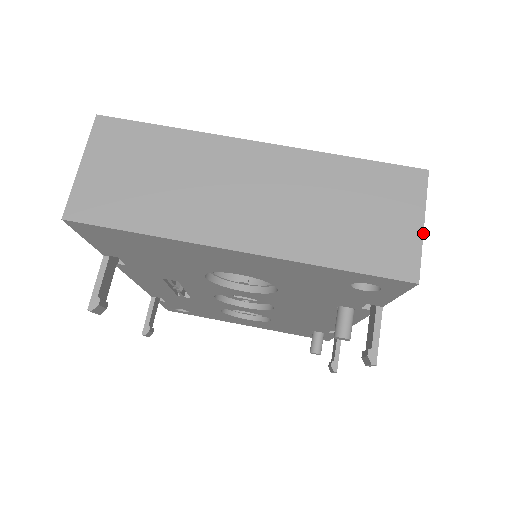
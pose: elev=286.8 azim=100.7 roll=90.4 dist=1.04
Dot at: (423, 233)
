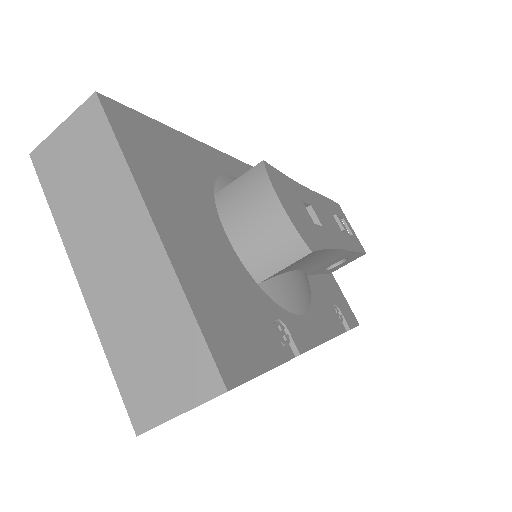
Dot at: occluded
